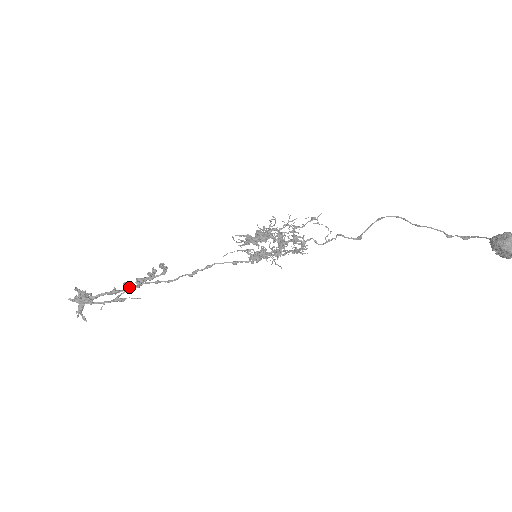
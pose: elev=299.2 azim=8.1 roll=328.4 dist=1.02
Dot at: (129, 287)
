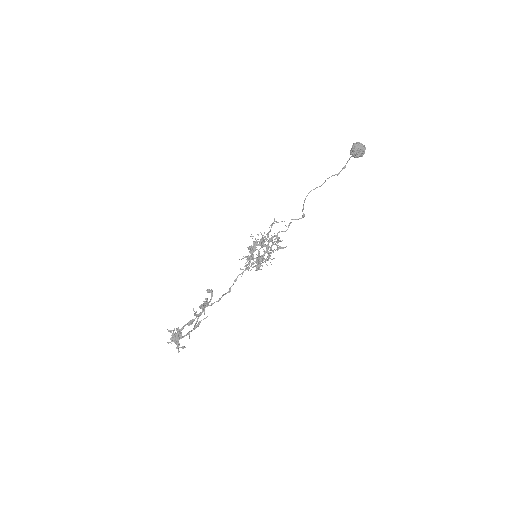
Dot at: (198, 315)
